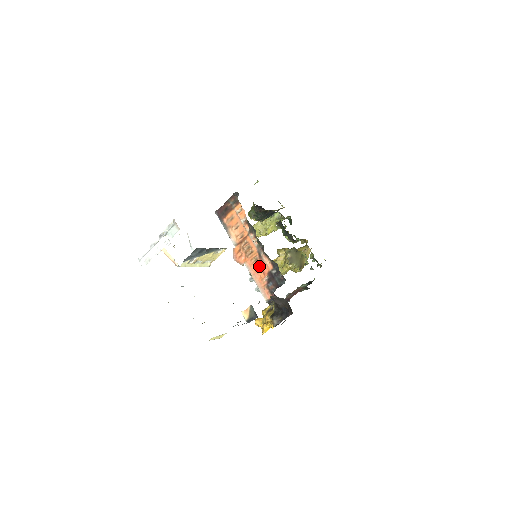
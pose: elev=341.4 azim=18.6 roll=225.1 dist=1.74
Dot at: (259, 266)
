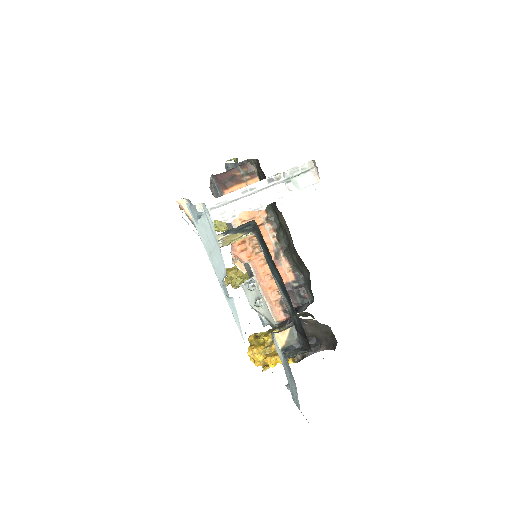
Dot at: occluded
